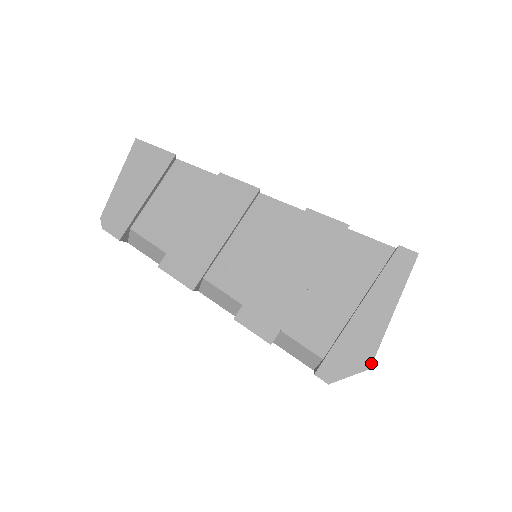
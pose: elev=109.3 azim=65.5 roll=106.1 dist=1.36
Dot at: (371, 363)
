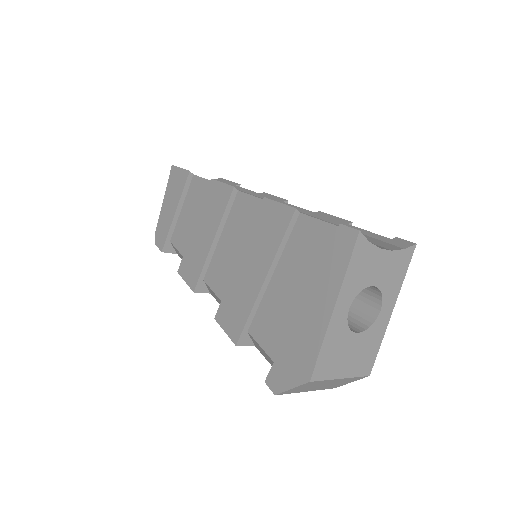
Dot at: (311, 374)
